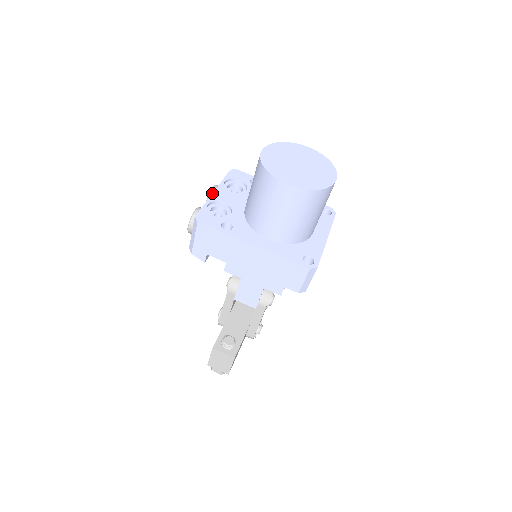
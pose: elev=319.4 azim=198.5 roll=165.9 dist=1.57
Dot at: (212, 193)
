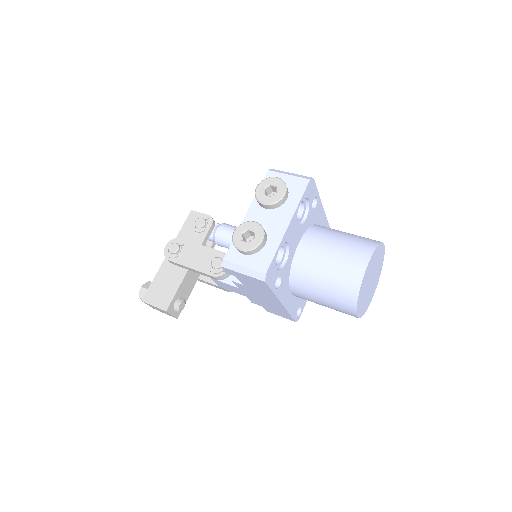
Dot at: (287, 228)
